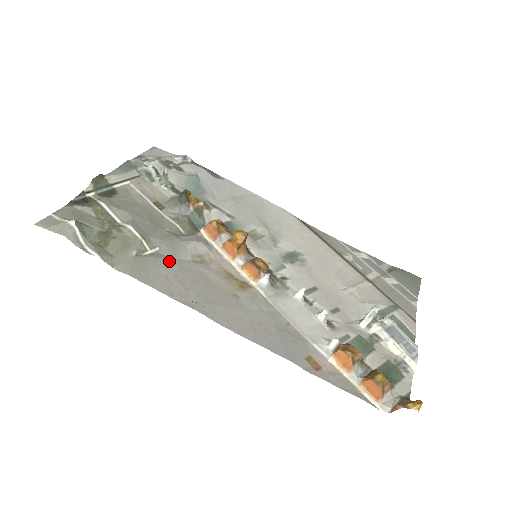
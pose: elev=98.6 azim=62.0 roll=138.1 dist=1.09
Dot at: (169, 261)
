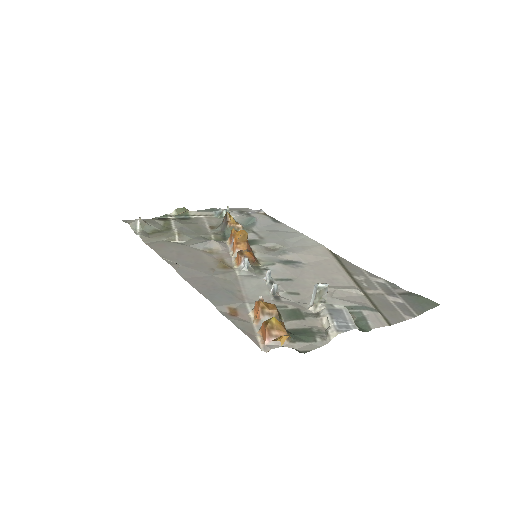
Dot at: (184, 246)
